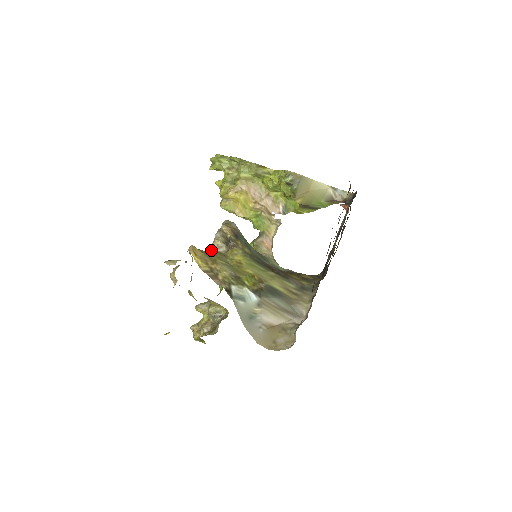
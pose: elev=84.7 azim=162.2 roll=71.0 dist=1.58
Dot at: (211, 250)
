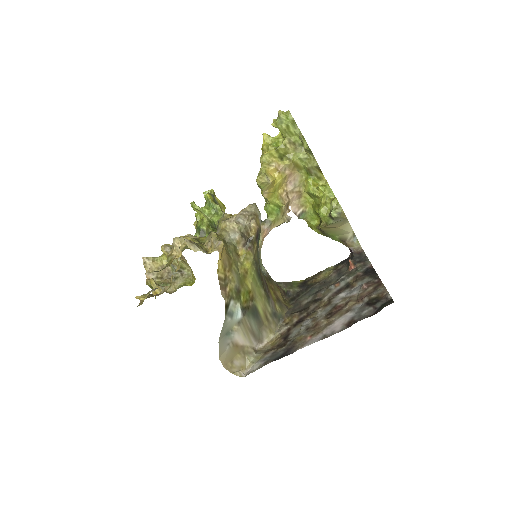
Dot at: (222, 224)
